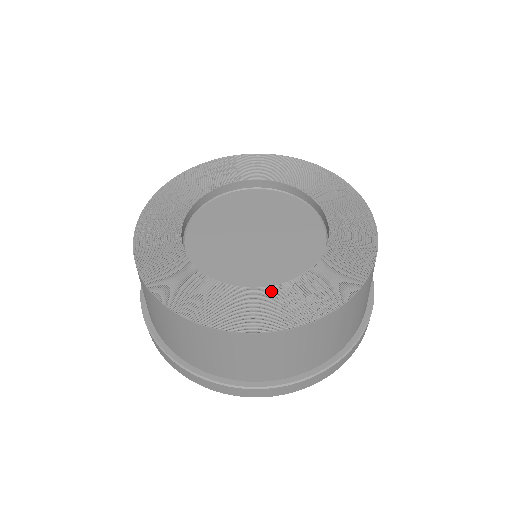
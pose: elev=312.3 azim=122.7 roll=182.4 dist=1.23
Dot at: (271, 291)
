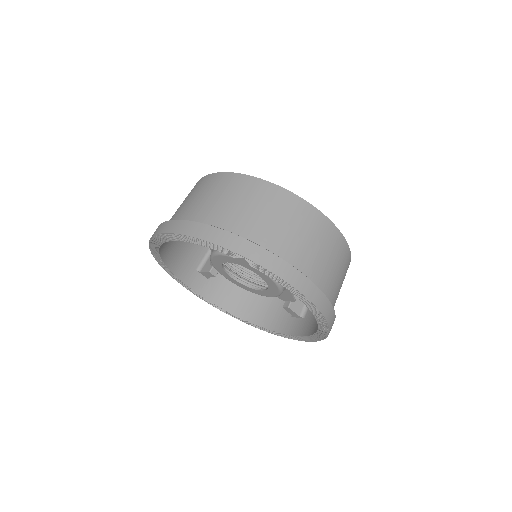
Dot at: occluded
